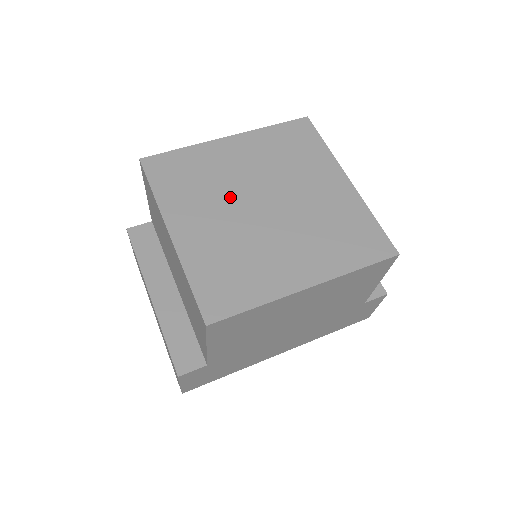
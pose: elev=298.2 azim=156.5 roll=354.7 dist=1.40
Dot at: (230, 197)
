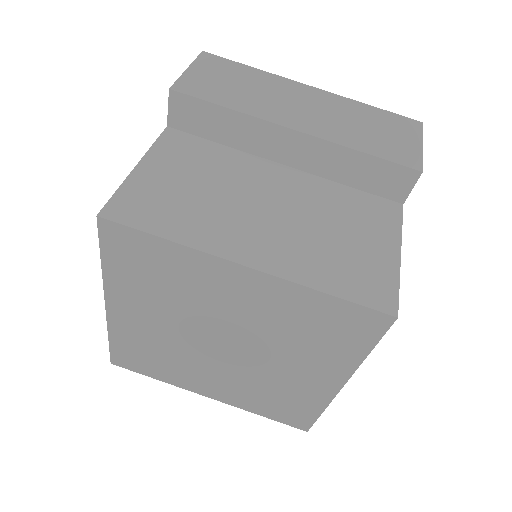
Dot at: (195, 355)
